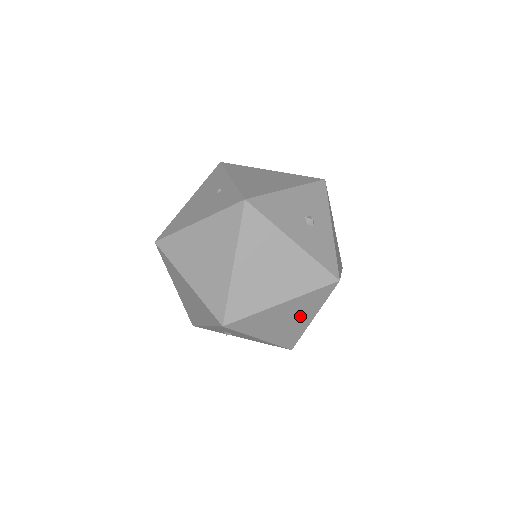
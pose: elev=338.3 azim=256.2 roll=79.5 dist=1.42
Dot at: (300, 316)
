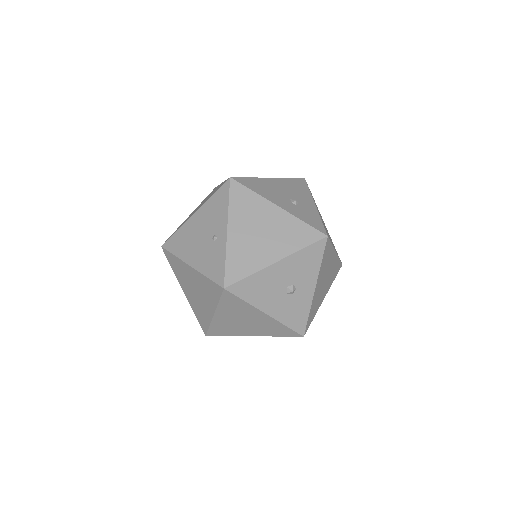
Dot at: occluded
